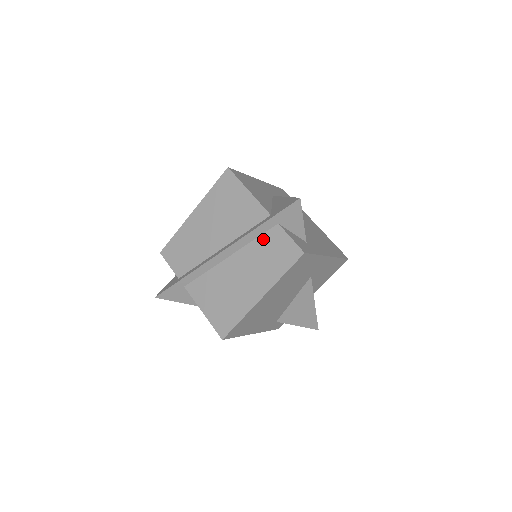
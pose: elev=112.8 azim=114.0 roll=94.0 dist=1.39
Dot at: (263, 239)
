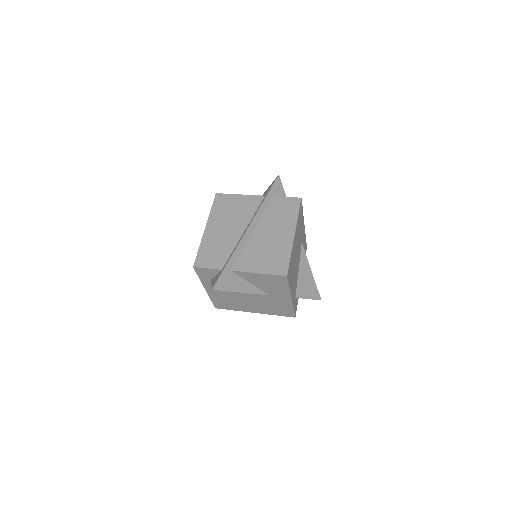
Dot at: (270, 208)
